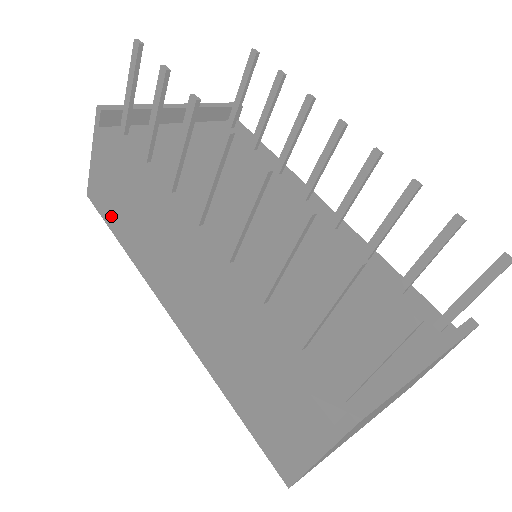
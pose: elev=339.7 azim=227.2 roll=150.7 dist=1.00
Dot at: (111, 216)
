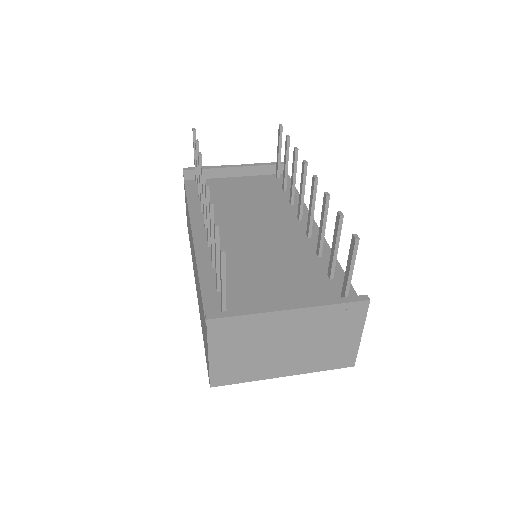
Dot at: occluded
